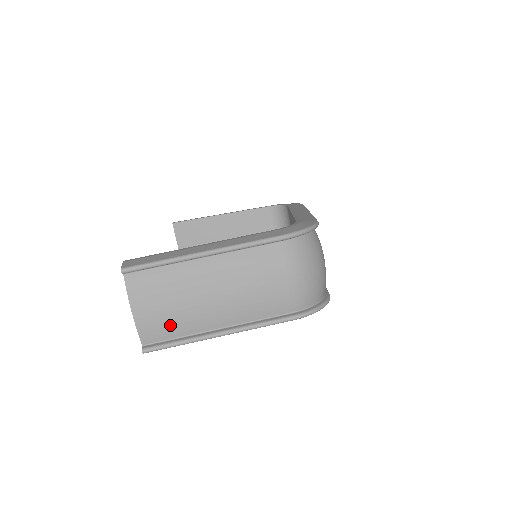
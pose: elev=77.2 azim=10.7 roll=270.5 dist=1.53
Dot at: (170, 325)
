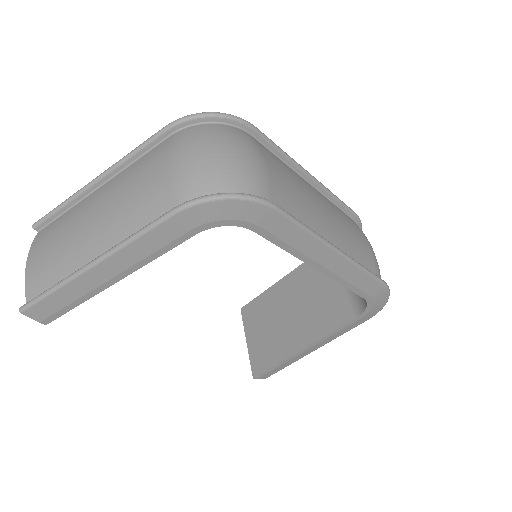
Dot at: (52, 270)
